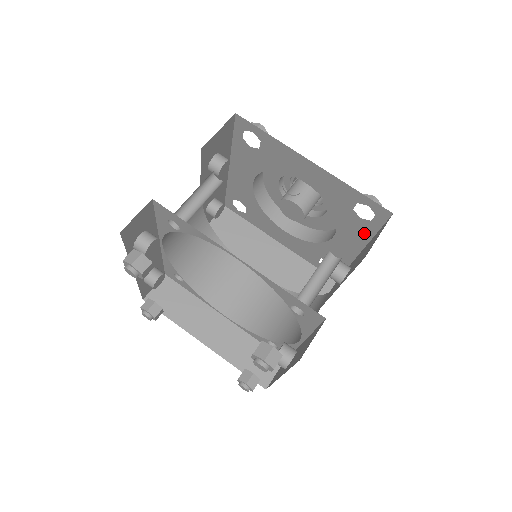
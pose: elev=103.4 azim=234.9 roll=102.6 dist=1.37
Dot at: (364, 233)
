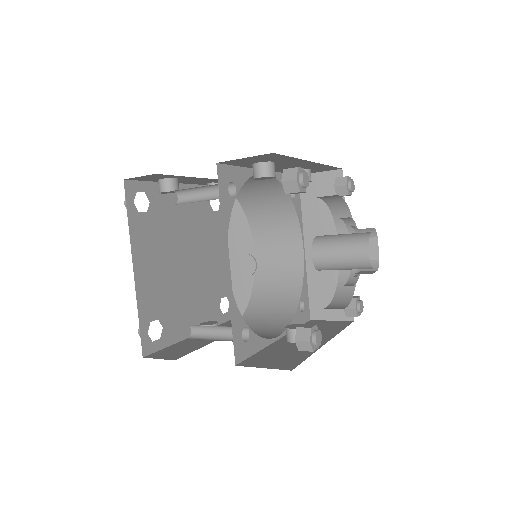
Dot at: occluded
